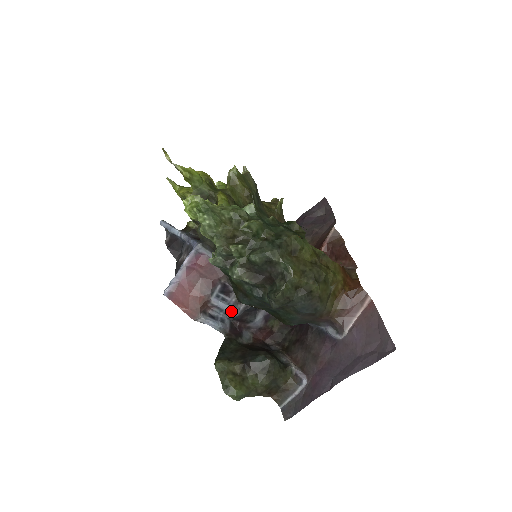
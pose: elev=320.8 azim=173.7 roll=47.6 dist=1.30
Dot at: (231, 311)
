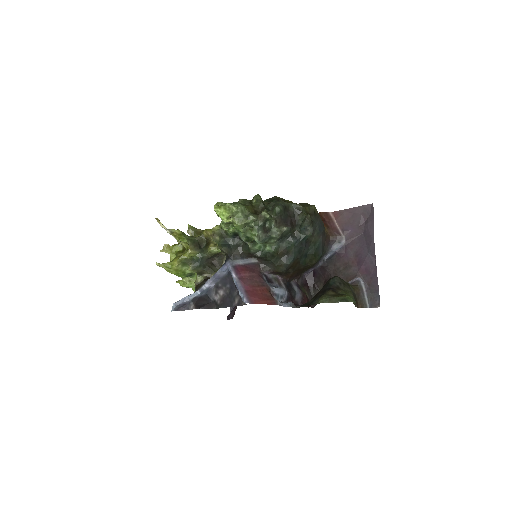
Dot at: (283, 292)
